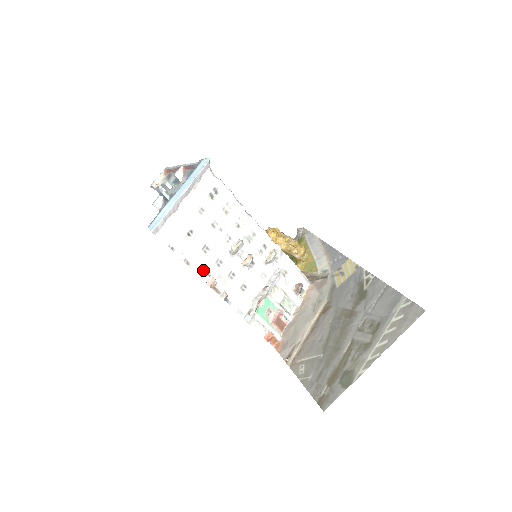
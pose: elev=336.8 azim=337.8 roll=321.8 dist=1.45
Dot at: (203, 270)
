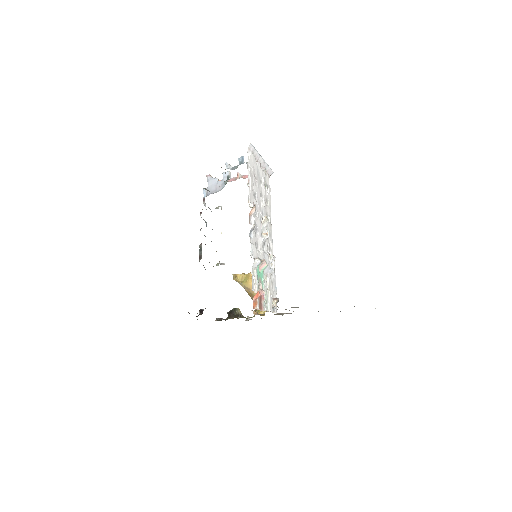
Dot at: (251, 199)
